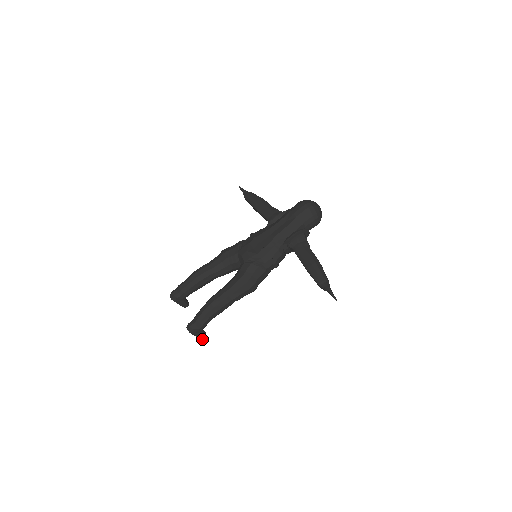
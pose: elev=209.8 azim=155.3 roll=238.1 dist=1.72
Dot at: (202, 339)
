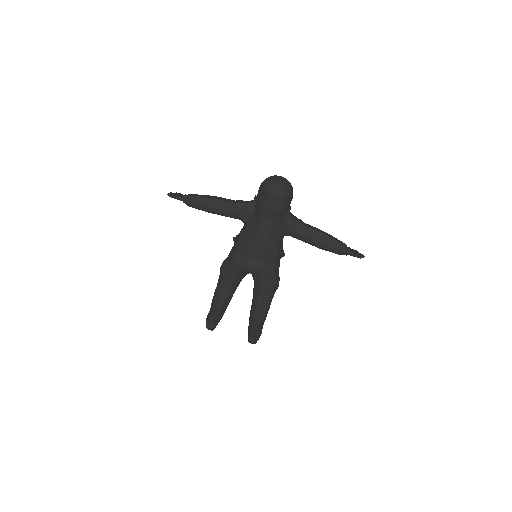
Dot at: occluded
